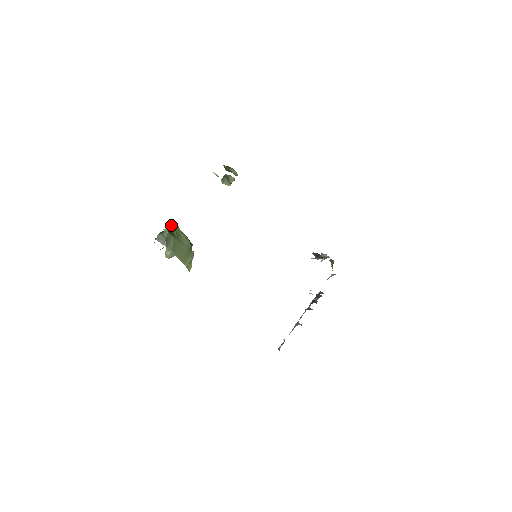
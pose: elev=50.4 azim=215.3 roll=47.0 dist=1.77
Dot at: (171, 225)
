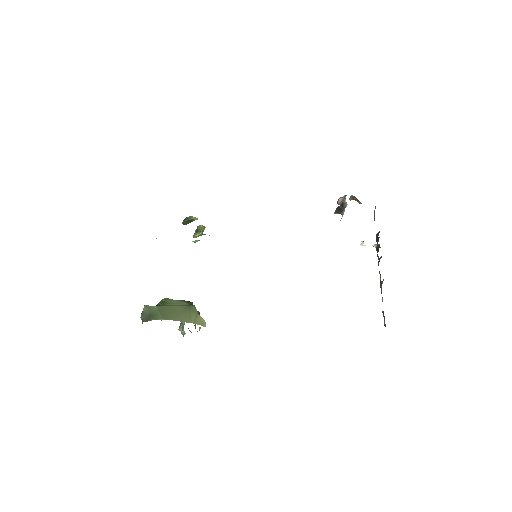
Dot at: occluded
